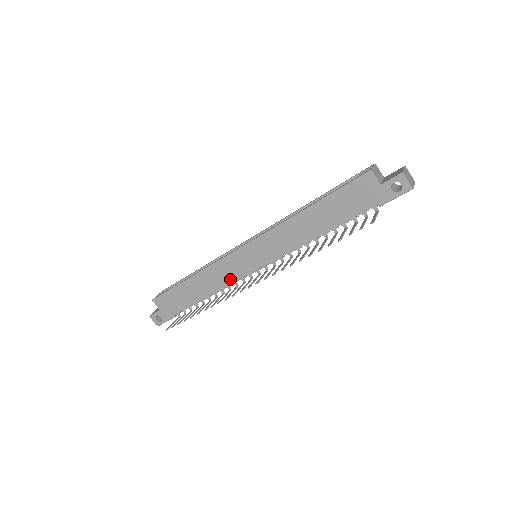
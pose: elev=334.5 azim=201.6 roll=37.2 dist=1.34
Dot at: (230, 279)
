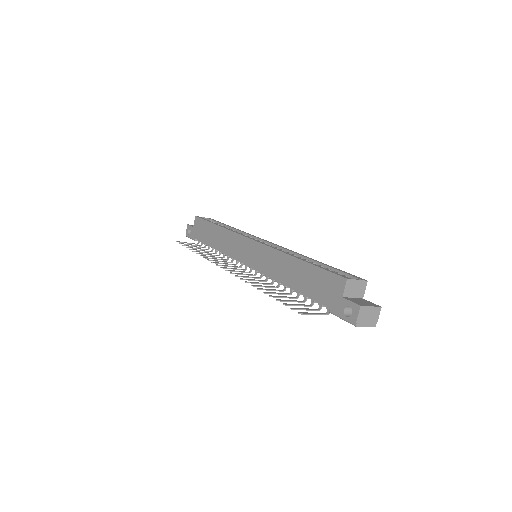
Dot at: (231, 252)
